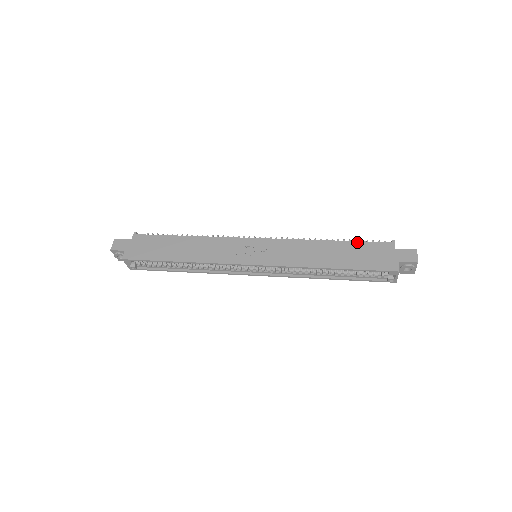
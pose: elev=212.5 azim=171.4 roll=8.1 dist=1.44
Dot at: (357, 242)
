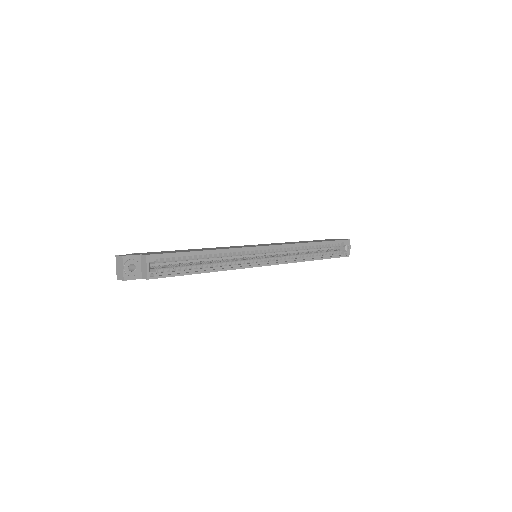
Dot at: occluded
